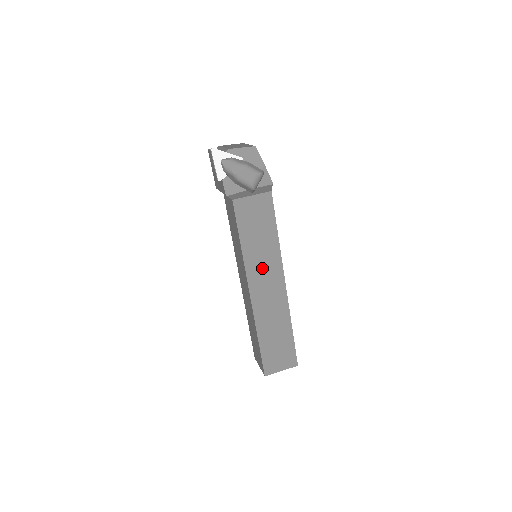
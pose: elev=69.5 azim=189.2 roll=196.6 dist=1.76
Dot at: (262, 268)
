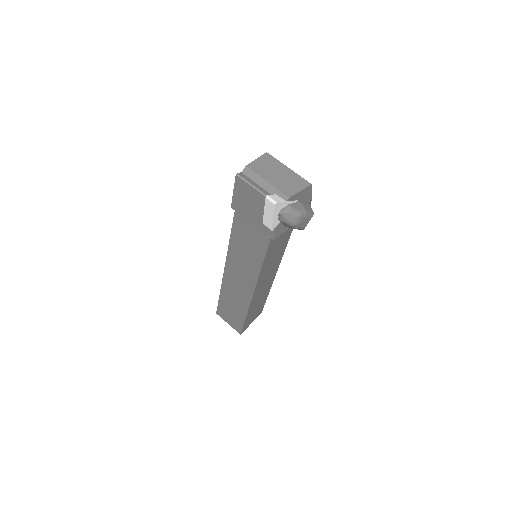
Dot at: (268, 271)
